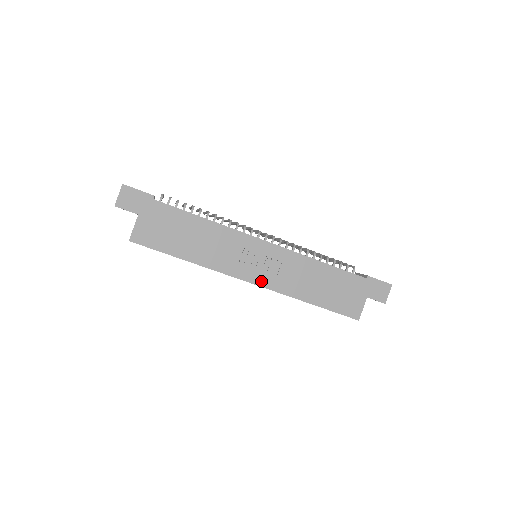
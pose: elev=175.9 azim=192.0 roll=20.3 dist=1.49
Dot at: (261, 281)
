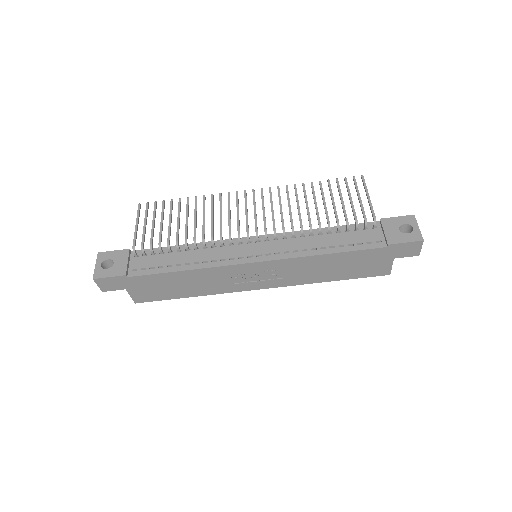
Dot at: (269, 285)
